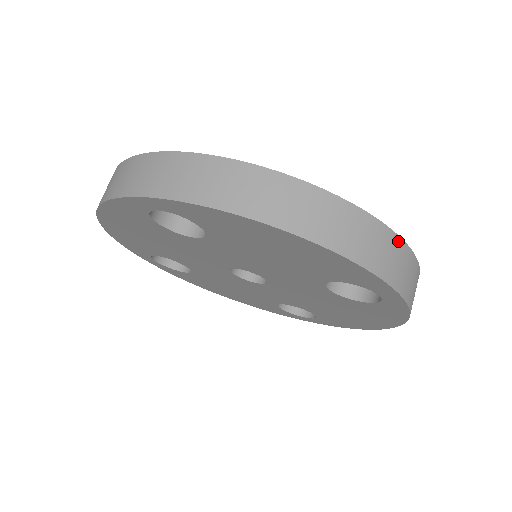
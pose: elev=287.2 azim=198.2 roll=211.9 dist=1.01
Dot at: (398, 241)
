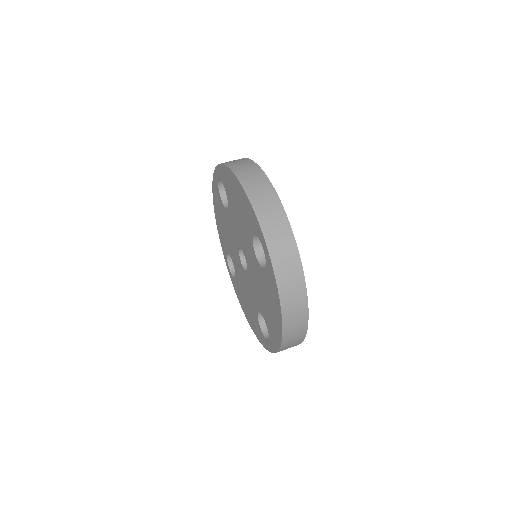
Dot at: (283, 215)
